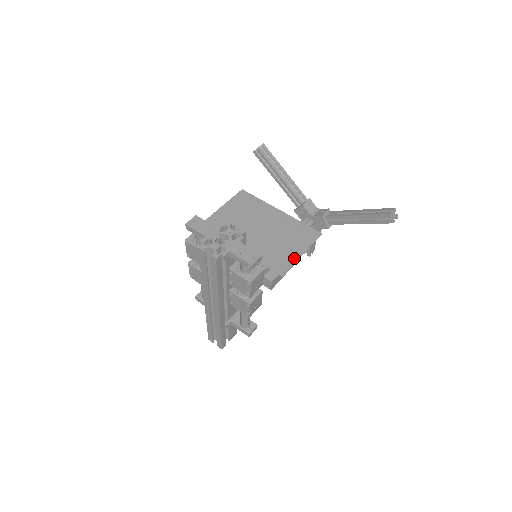
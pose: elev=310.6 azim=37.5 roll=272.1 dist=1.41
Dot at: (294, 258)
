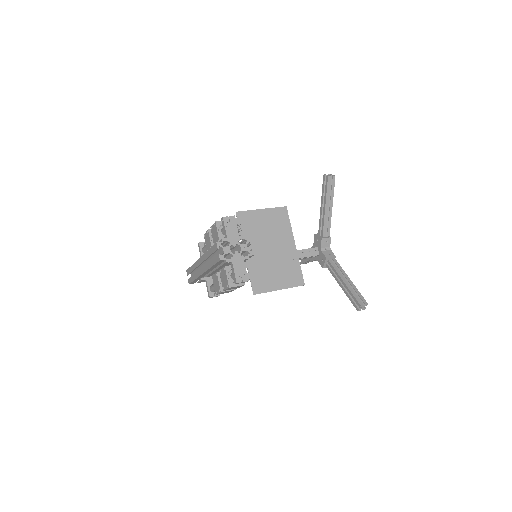
Dot at: (272, 288)
